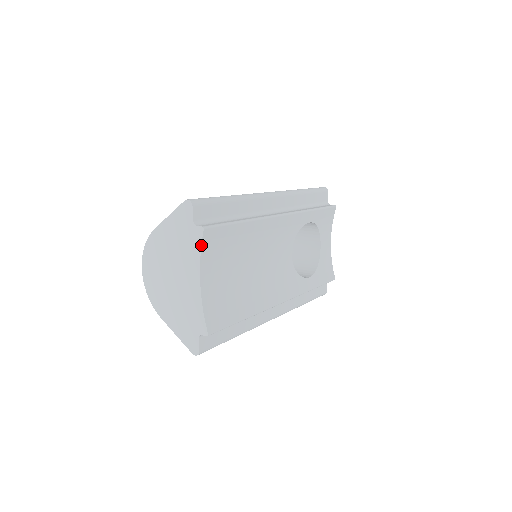
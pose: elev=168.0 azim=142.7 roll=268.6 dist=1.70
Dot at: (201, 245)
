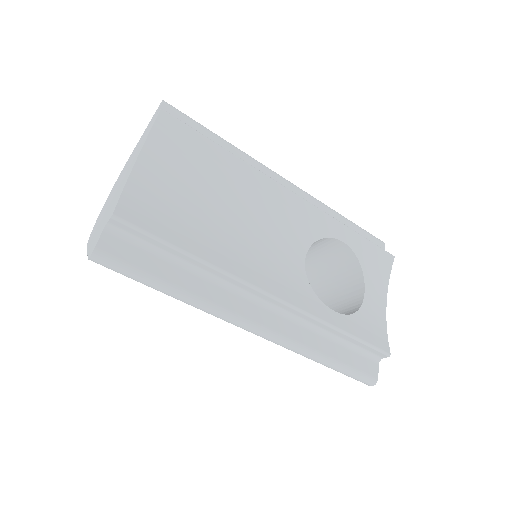
Dot at: (153, 126)
